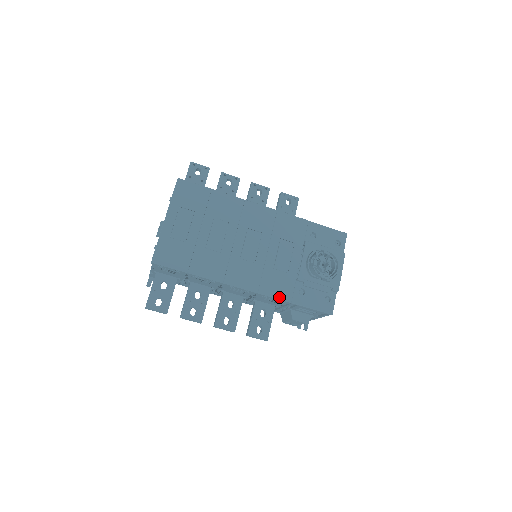
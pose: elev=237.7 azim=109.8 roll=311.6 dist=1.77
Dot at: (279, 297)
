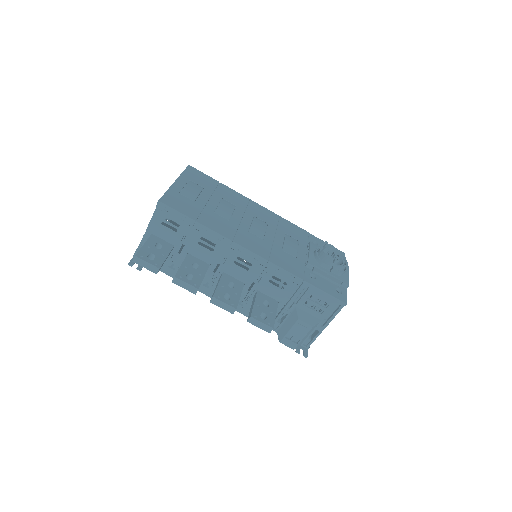
Dot at: (290, 271)
